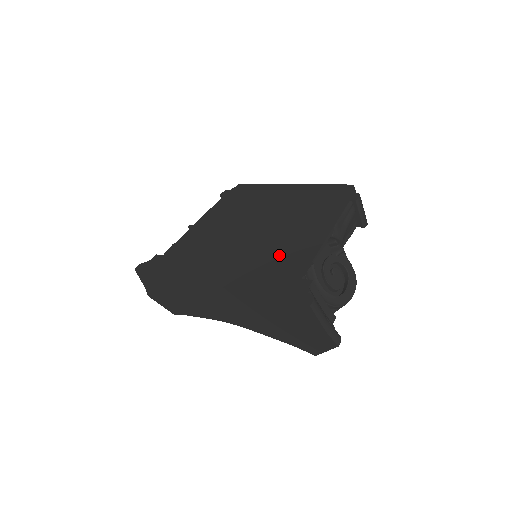
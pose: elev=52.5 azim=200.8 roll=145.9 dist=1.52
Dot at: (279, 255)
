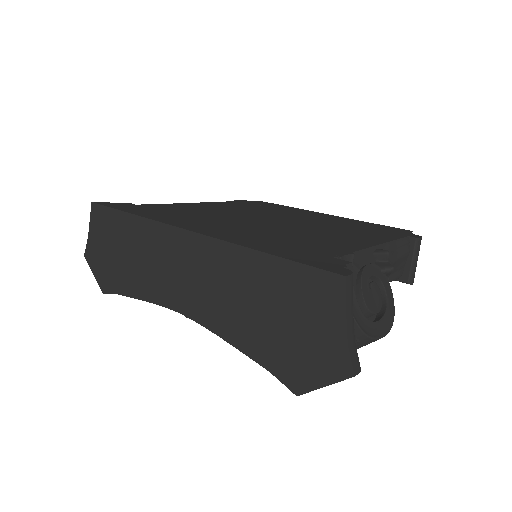
Dot at: (302, 238)
